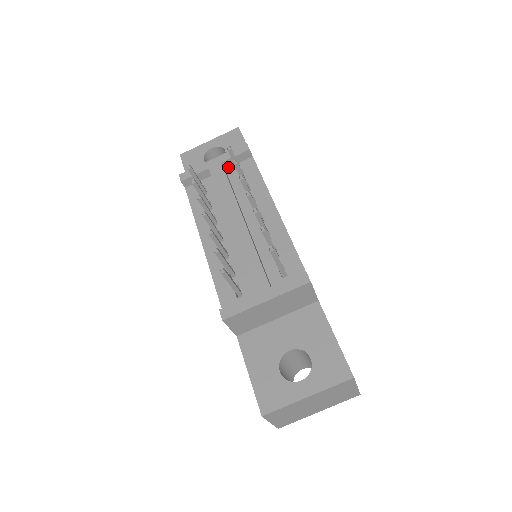
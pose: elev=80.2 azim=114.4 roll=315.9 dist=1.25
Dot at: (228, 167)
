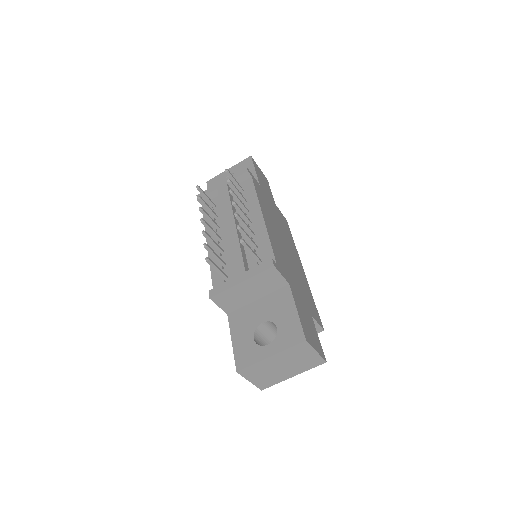
Dot at: occluded
